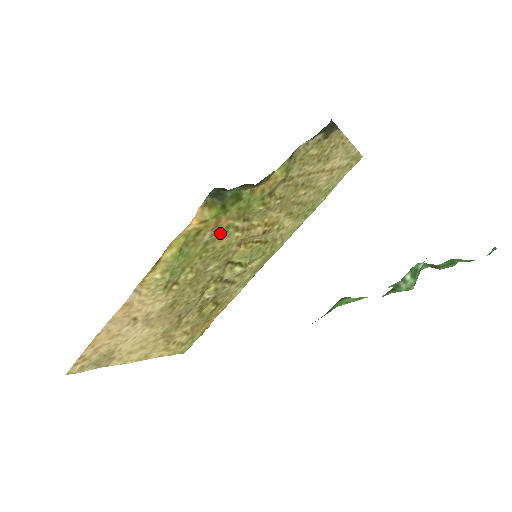
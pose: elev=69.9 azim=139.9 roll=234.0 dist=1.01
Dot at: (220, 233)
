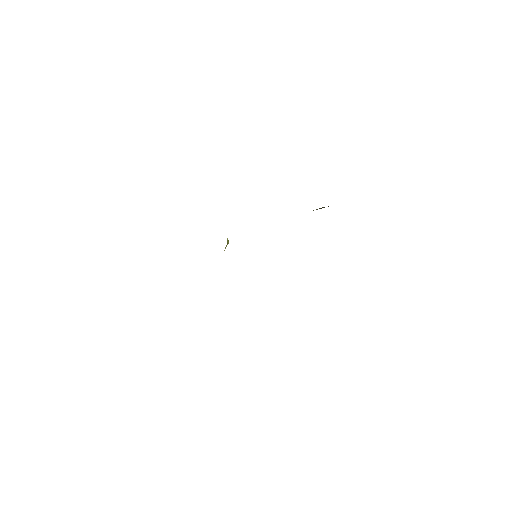
Dot at: occluded
